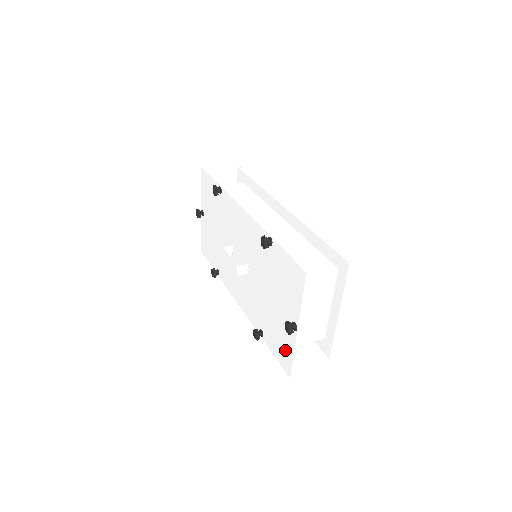
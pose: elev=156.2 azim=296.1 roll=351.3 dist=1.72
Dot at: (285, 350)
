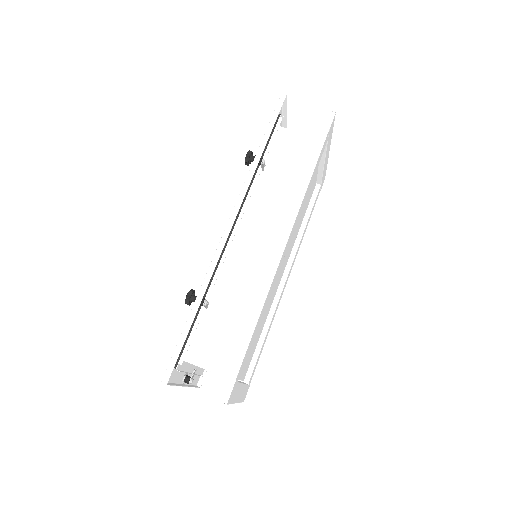
Dot at: occluded
